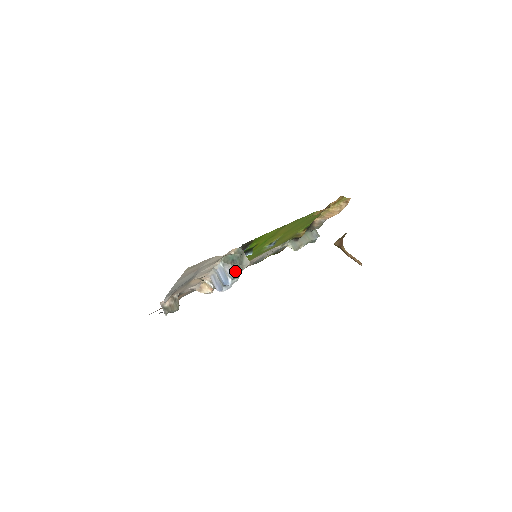
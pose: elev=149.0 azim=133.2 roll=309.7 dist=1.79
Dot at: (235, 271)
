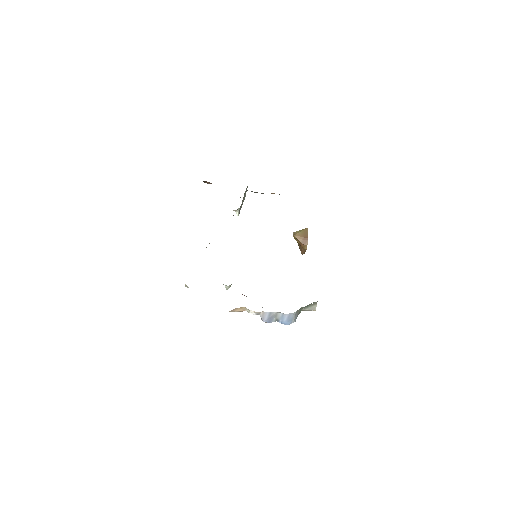
Dot at: (298, 314)
